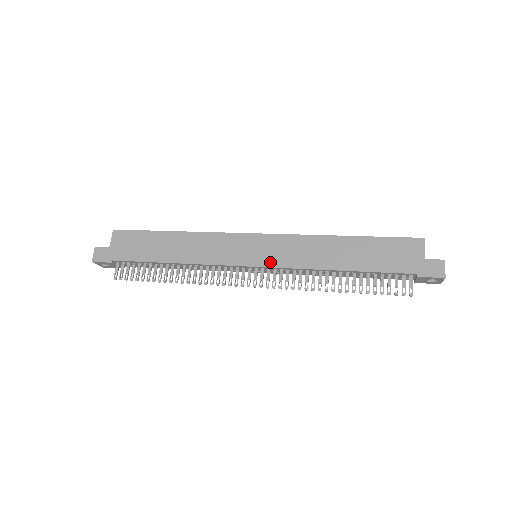
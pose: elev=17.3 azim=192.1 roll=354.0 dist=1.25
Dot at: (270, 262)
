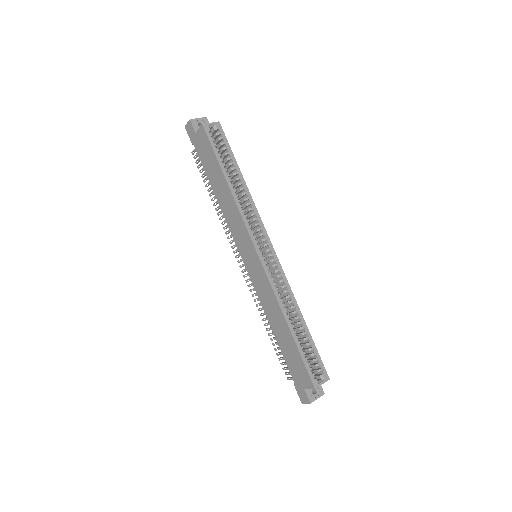
Dot at: (251, 274)
